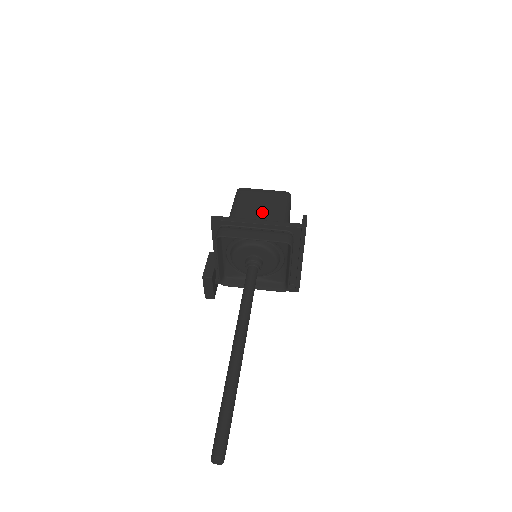
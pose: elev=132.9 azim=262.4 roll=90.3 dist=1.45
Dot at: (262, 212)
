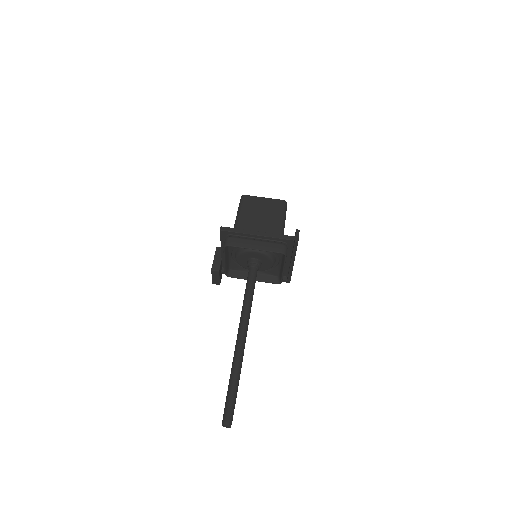
Dot at: (262, 221)
